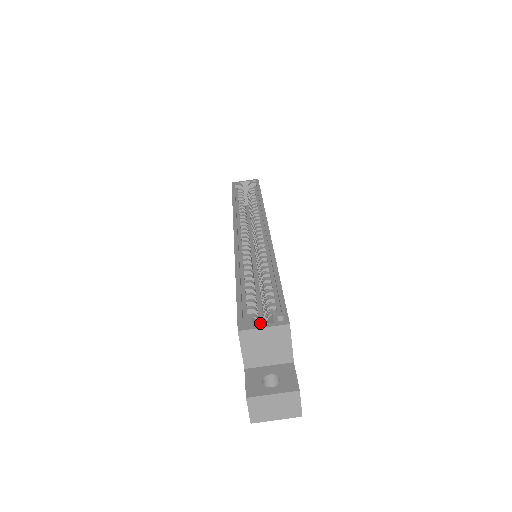
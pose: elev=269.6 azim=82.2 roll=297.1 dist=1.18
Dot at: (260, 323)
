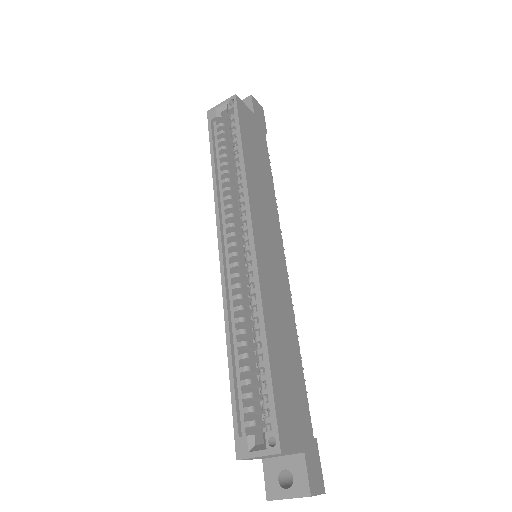
Dot at: occluded
